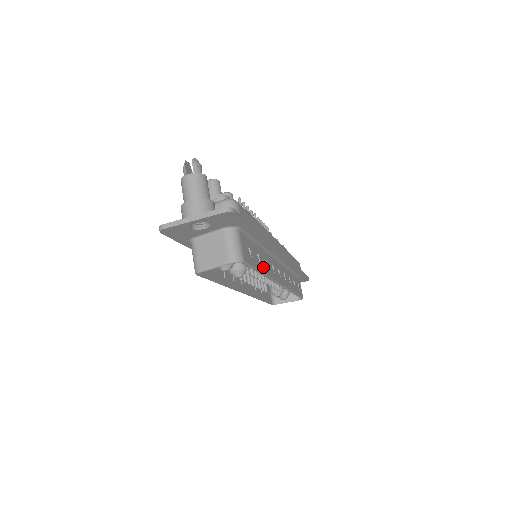
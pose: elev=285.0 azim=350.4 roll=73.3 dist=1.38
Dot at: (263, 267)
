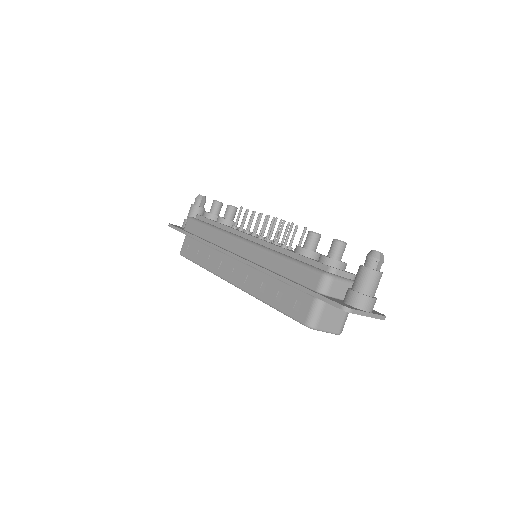
Dot at: occluded
